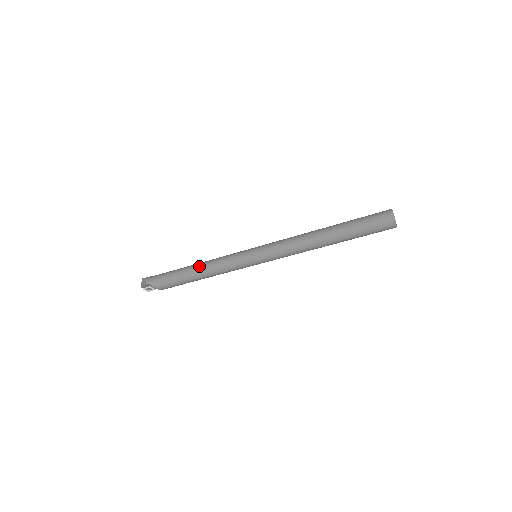
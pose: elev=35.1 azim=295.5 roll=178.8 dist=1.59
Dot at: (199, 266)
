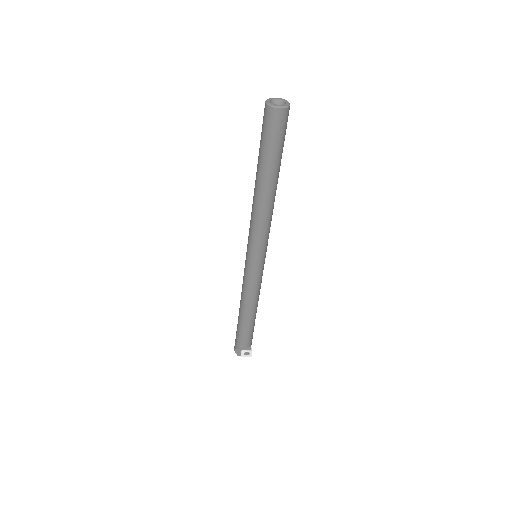
Dot at: (240, 303)
